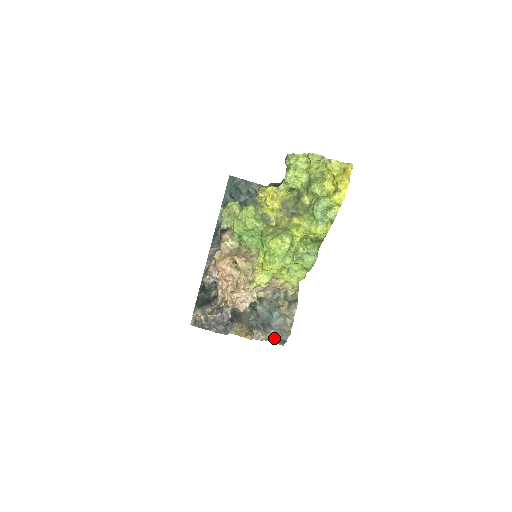
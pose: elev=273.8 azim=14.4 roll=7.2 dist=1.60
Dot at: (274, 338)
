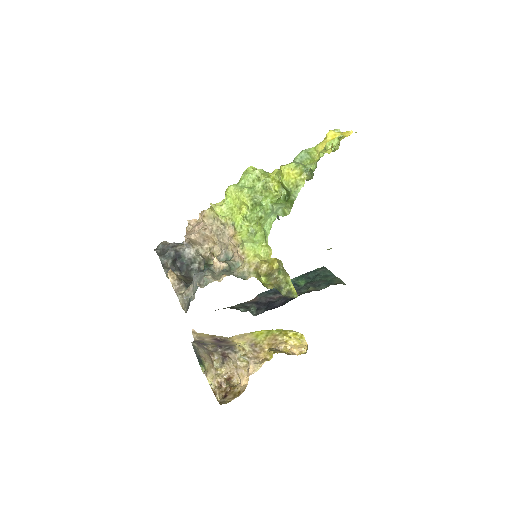
Dot at: (188, 301)
